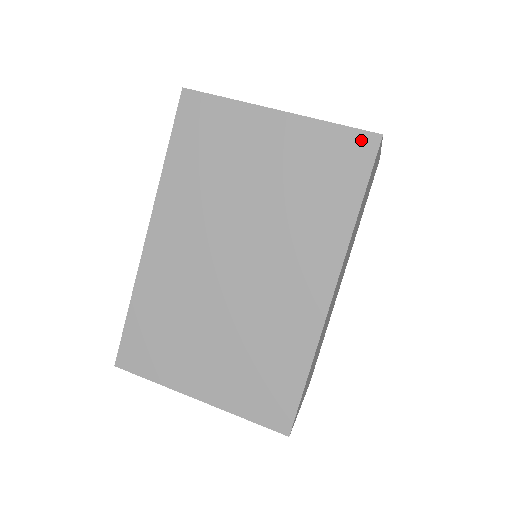
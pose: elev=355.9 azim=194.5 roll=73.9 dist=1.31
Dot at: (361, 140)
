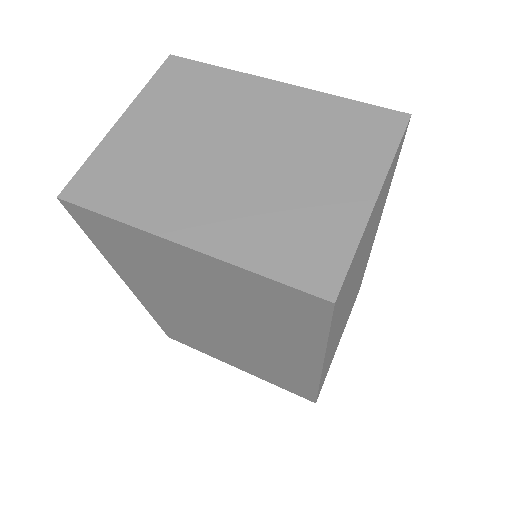
Dot at: (306, 299)
